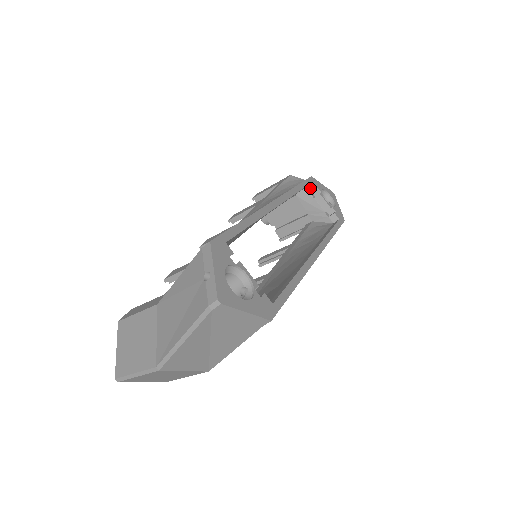
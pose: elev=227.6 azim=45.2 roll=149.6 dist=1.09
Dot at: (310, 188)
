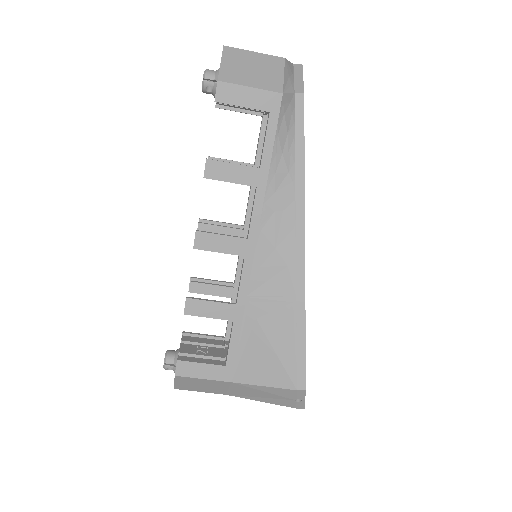
Dot at: occluded
